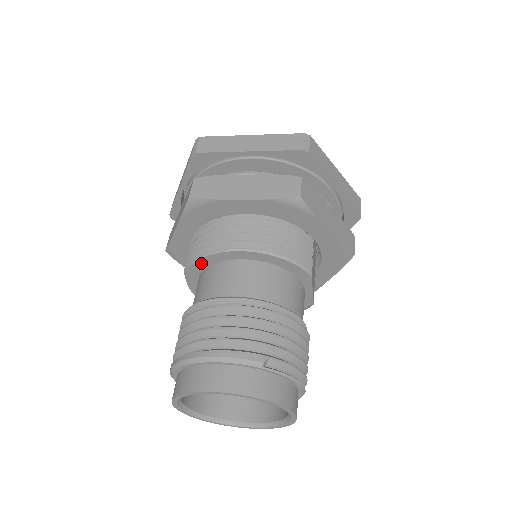
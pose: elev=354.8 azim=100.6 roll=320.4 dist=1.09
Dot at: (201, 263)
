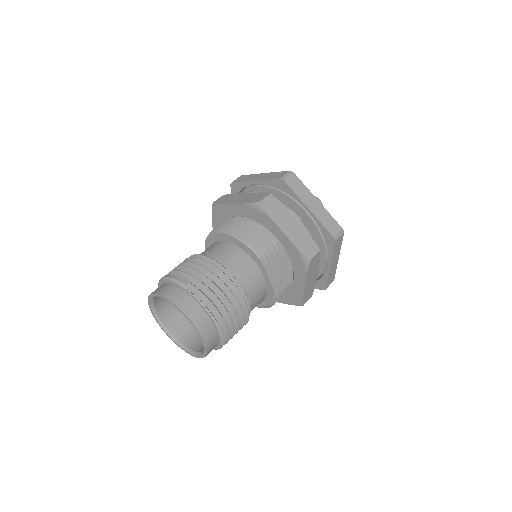
Dot at: (208, 244)
